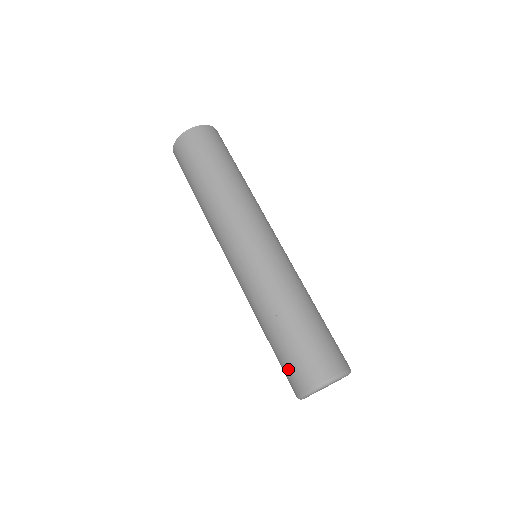
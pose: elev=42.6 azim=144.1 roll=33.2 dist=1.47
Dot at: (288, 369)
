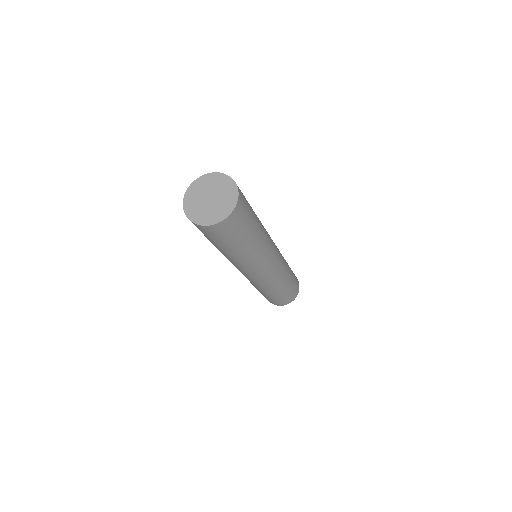
Dot at: occluded
